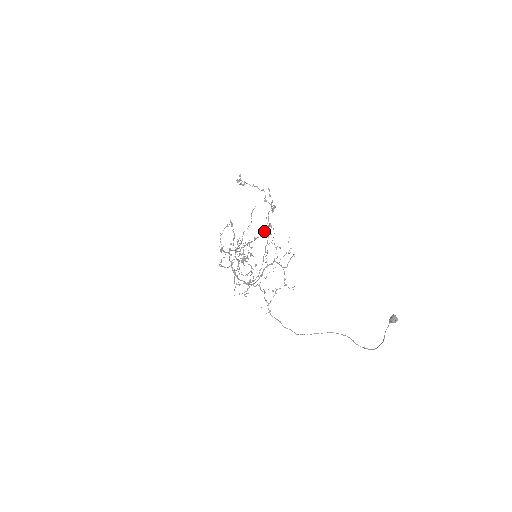
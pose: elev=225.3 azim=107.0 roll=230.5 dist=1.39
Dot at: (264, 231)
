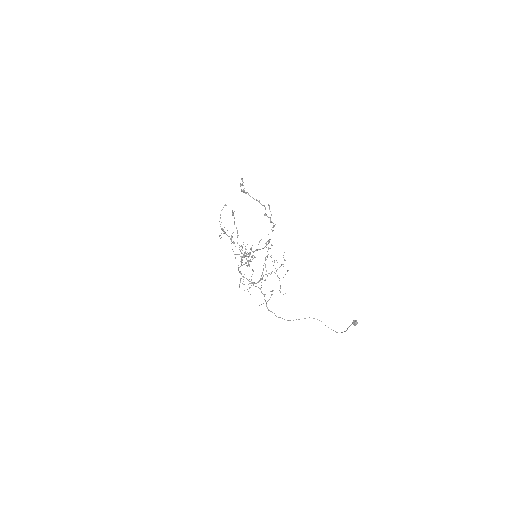
Dot at: (265, 246)
